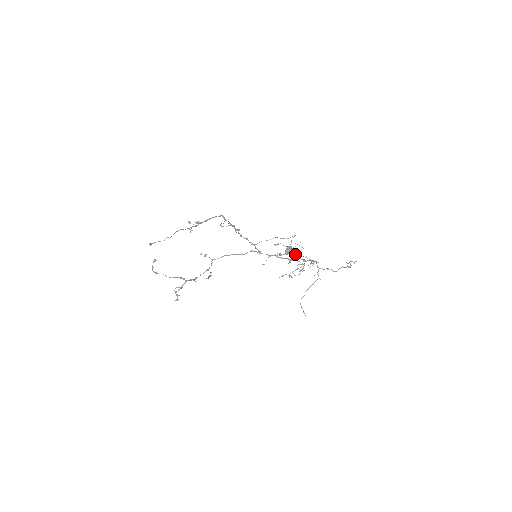
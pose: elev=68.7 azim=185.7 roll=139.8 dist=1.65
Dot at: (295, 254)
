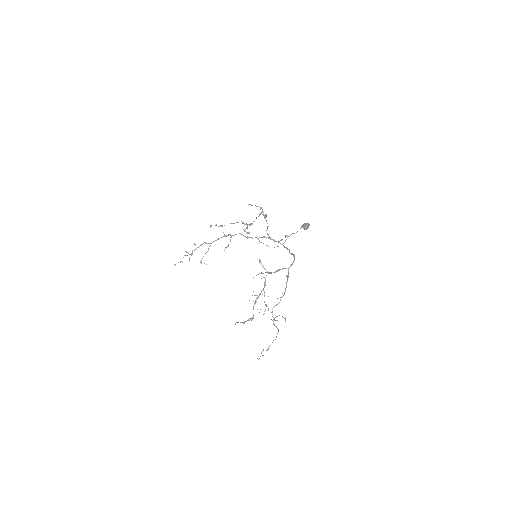
Dot at: (279, 270)
